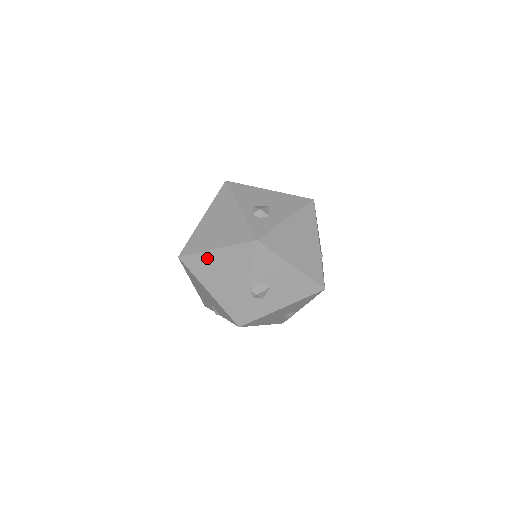
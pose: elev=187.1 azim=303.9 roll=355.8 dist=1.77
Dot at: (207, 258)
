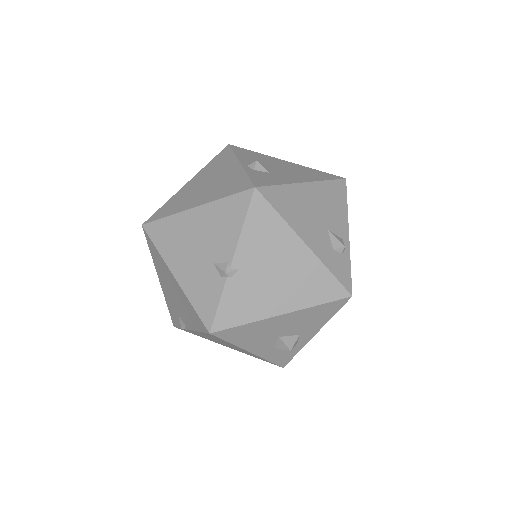
Dot at: (180, 194)
